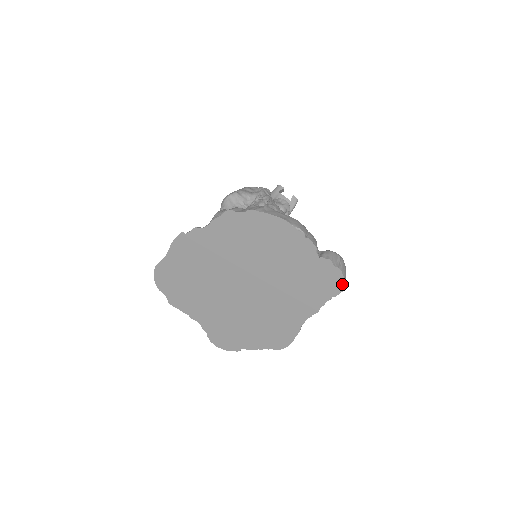
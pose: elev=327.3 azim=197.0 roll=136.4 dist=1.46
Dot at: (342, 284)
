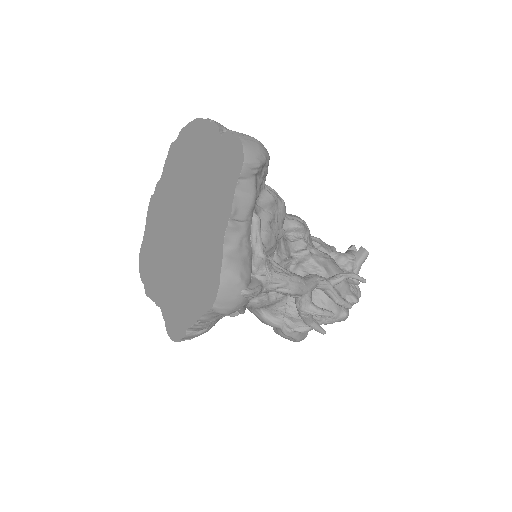
Dot at: (241, 152)
